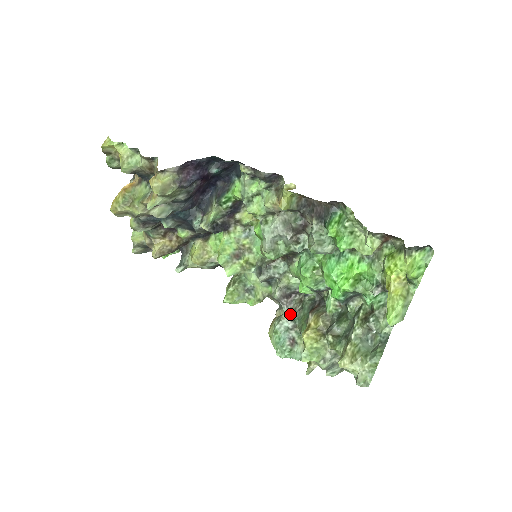
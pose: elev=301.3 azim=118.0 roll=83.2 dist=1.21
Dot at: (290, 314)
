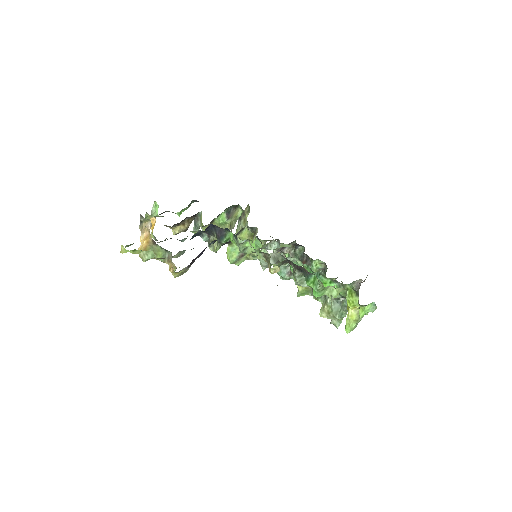
Dot at: occluded
